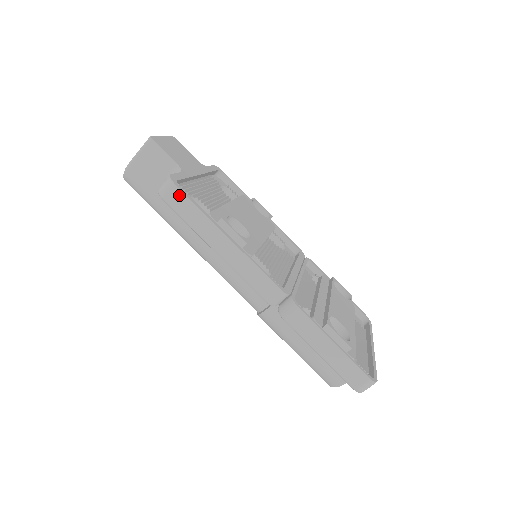
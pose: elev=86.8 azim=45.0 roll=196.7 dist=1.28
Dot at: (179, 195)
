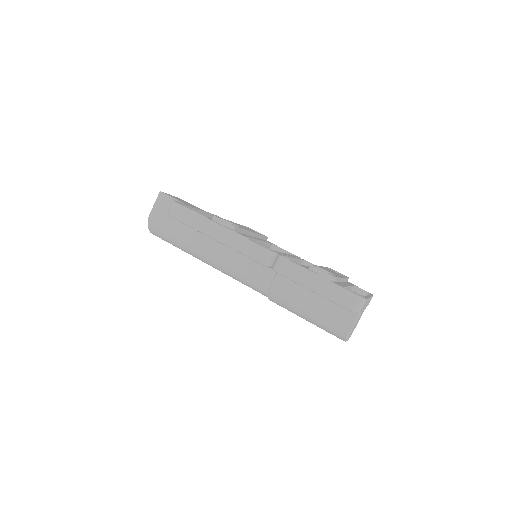
Dot at: (181, 209)
